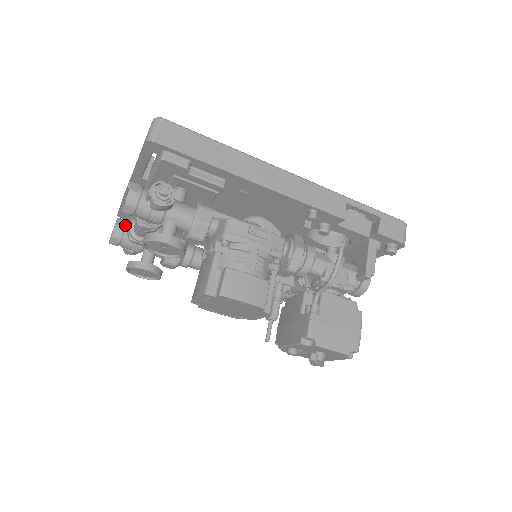
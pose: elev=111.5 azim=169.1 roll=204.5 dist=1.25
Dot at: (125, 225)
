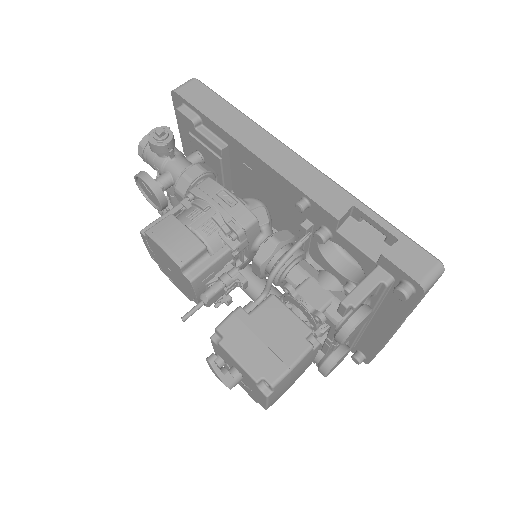
Dot at: occluded
